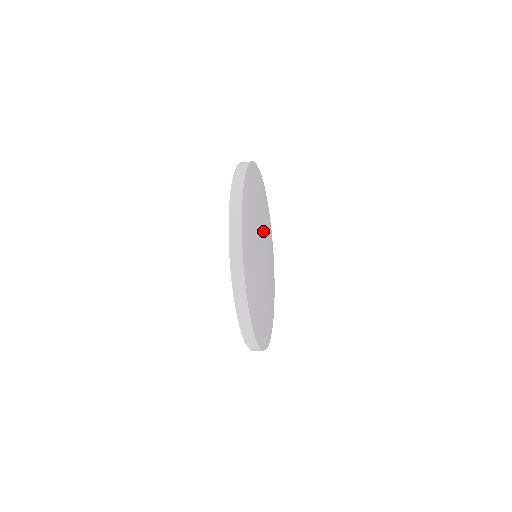
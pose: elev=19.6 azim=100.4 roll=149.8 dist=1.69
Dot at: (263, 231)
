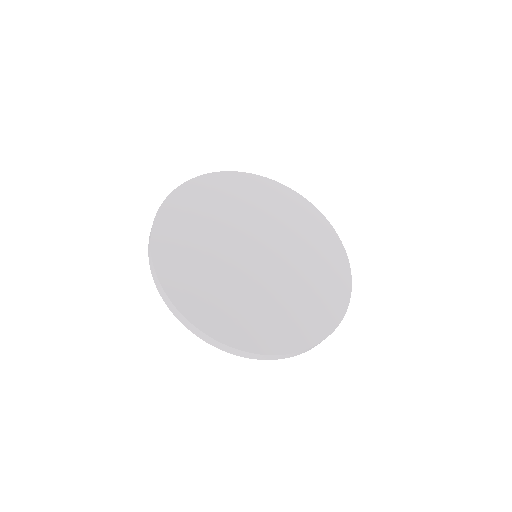
Dot at: (235, 232)
